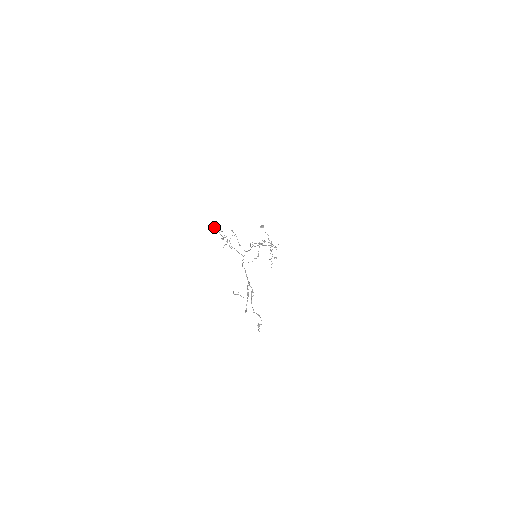
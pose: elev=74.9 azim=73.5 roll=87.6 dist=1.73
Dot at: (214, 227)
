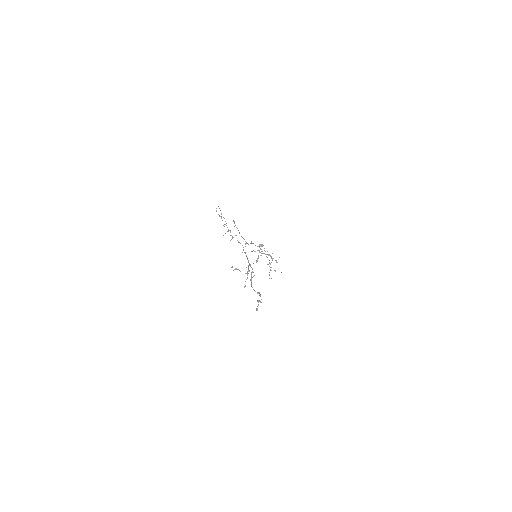
Dot at: (216, 210)
